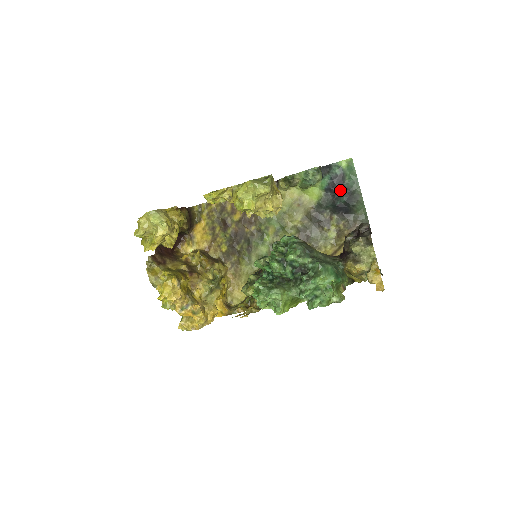
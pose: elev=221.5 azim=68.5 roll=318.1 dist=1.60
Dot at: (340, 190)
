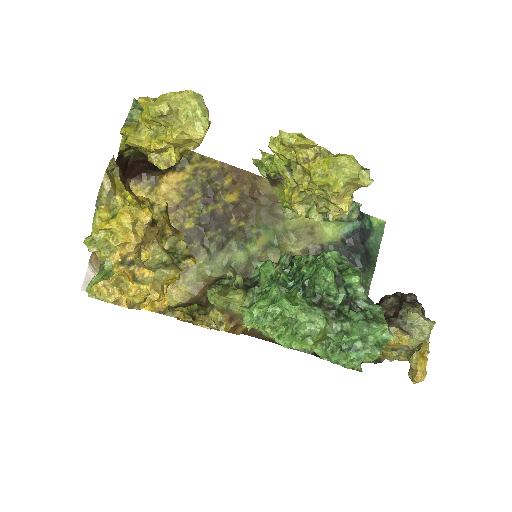
Dot at: (360, 245)
